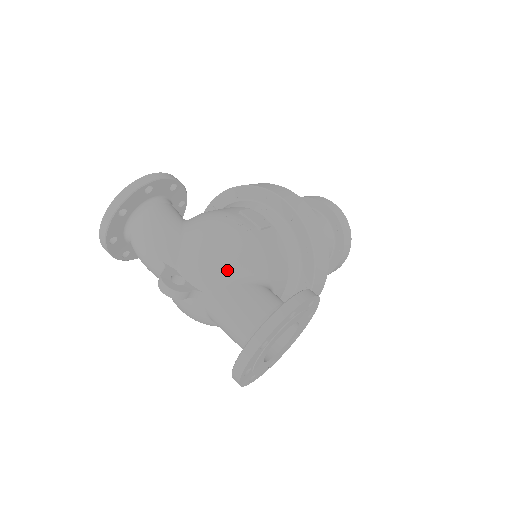
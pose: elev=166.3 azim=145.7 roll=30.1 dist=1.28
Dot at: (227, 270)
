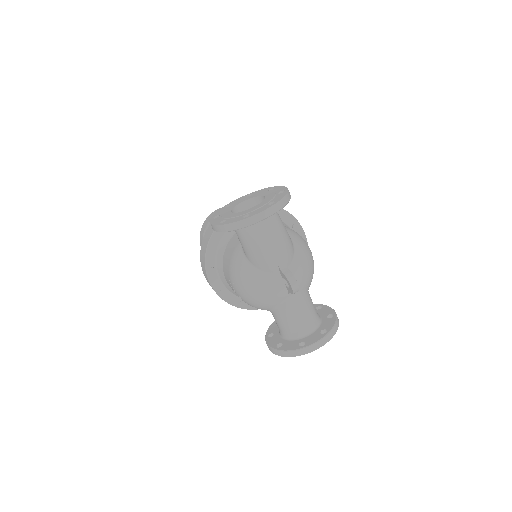
Dot at: (310, 282)
